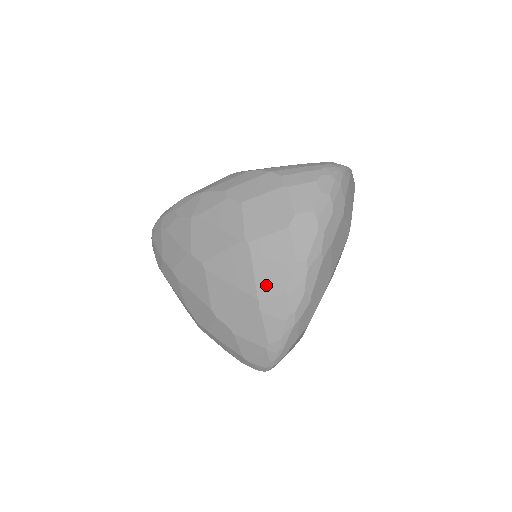
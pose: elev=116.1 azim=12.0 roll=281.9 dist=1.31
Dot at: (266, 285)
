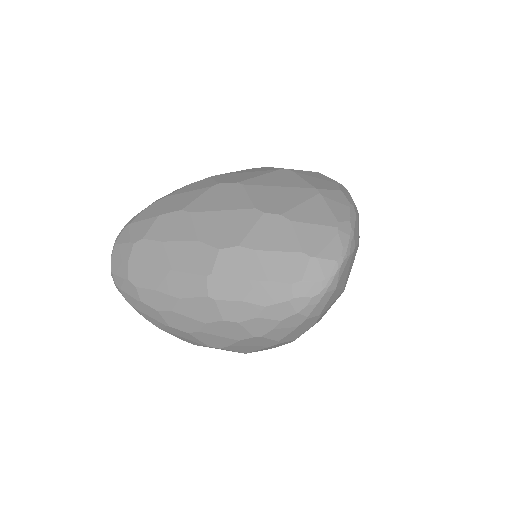
Dot at: (319, 184)
